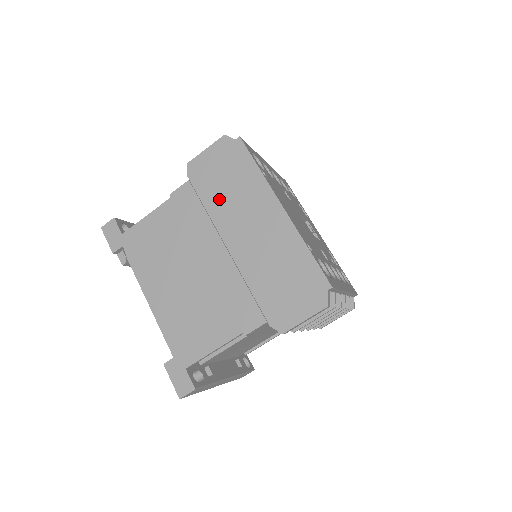
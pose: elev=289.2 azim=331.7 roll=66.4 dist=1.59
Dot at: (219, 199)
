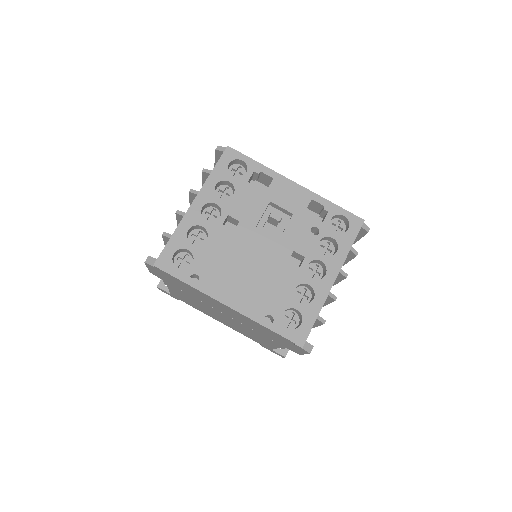
Dot at: (190, 293)
